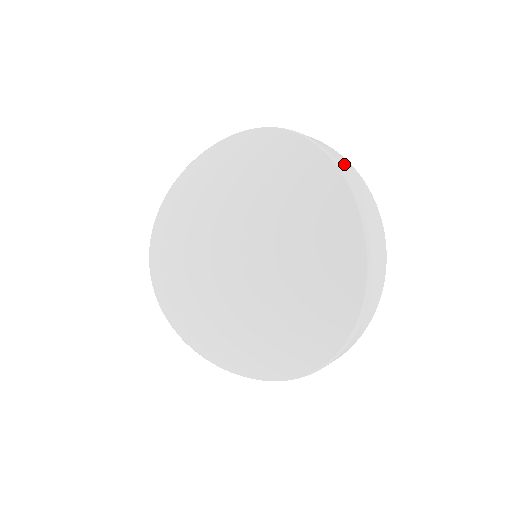
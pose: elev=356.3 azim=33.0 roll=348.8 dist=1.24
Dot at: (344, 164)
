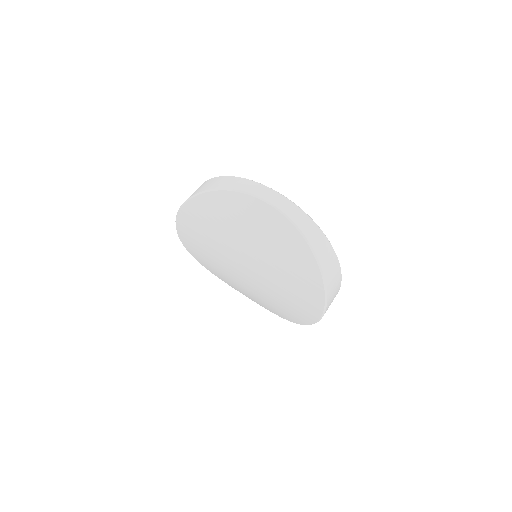
Dot at: (331, 276)
